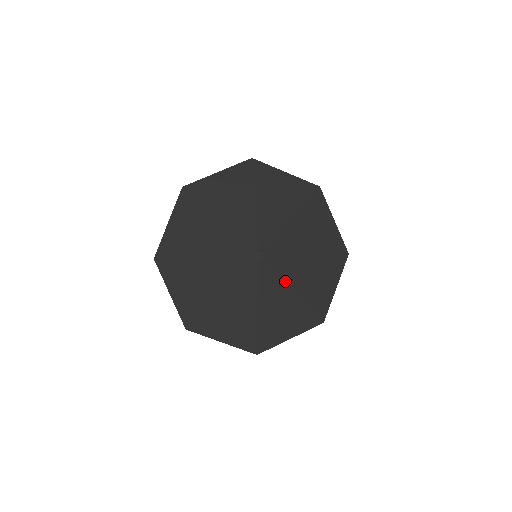
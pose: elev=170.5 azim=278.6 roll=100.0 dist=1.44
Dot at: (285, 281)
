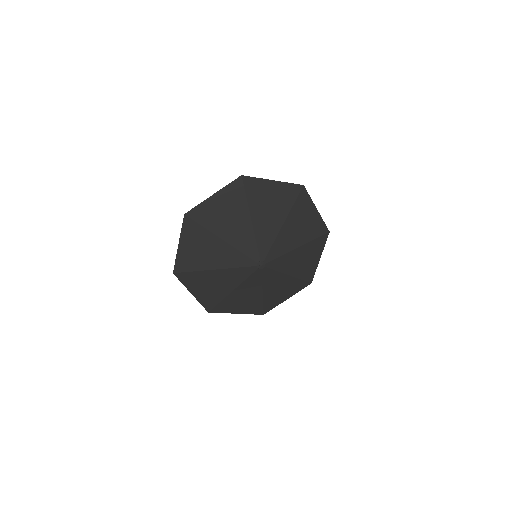
Dot at: (282, 272)
